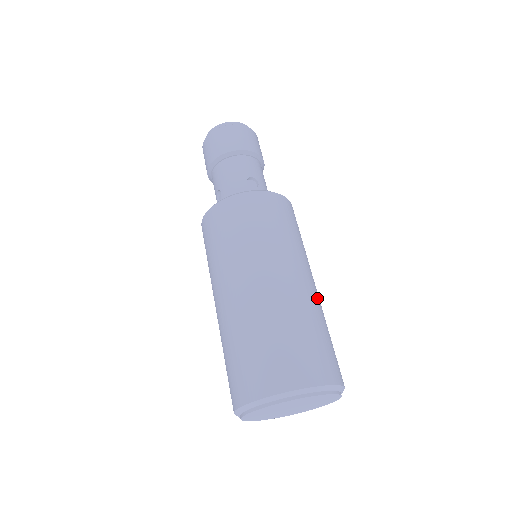
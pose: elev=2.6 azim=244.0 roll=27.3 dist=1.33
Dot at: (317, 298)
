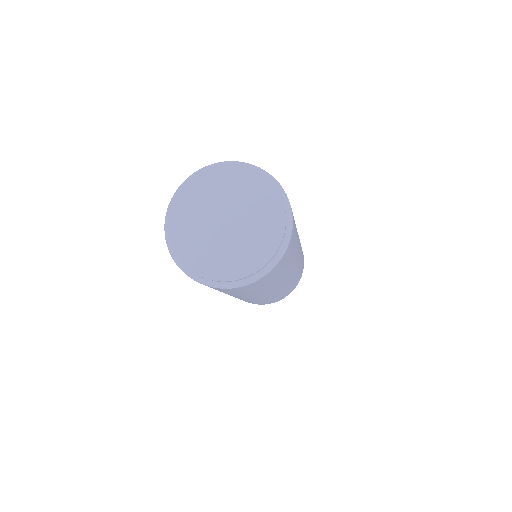
Dot at: occluded
